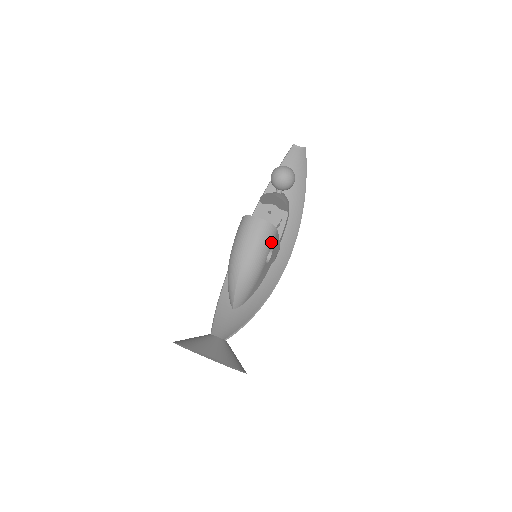
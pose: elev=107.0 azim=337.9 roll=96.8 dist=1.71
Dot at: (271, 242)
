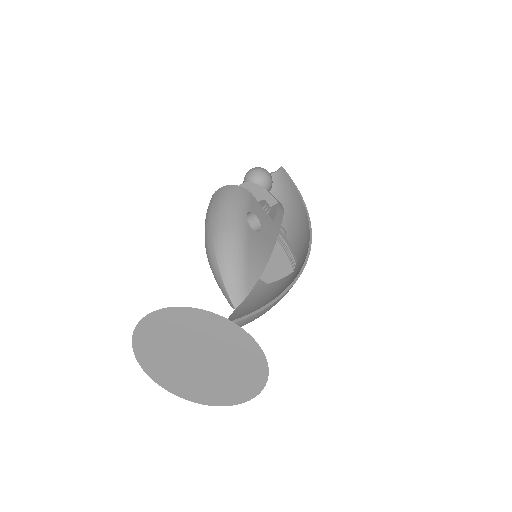
Dot at: (244, 202)
